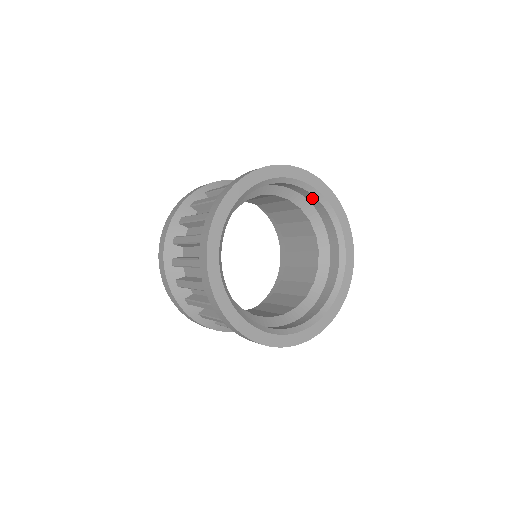
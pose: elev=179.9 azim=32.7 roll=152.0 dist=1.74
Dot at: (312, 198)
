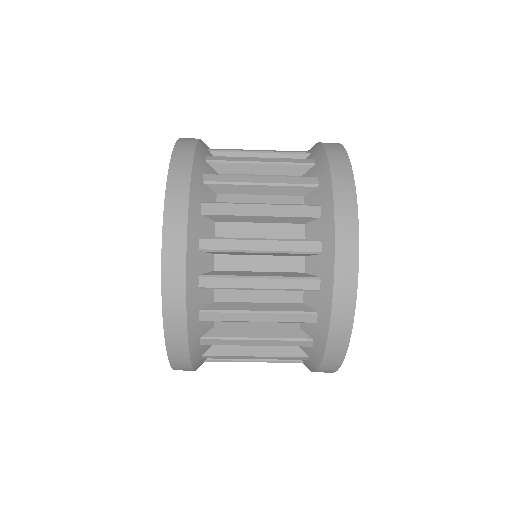
Dot at: occluded
